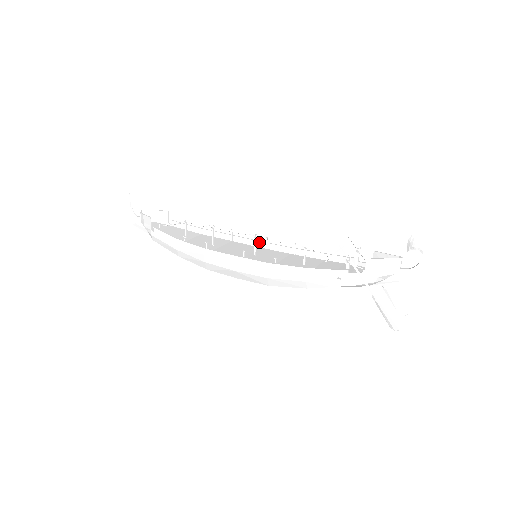
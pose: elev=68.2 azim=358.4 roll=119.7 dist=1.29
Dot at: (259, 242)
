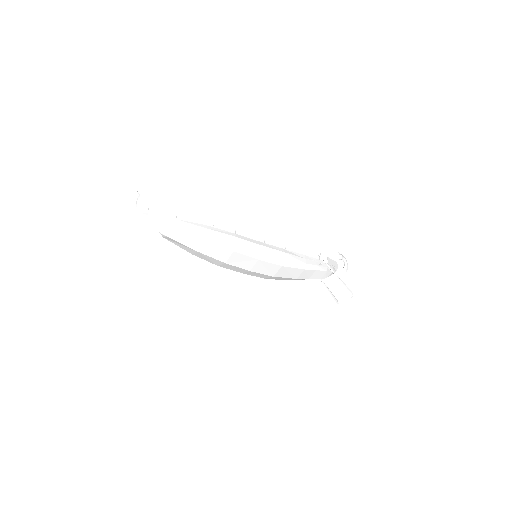
Dot at: occluded
